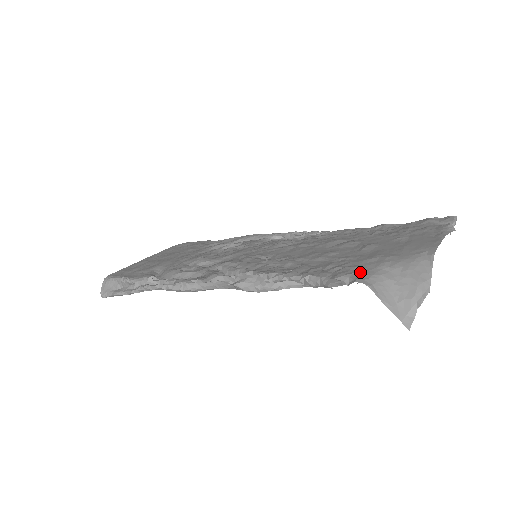
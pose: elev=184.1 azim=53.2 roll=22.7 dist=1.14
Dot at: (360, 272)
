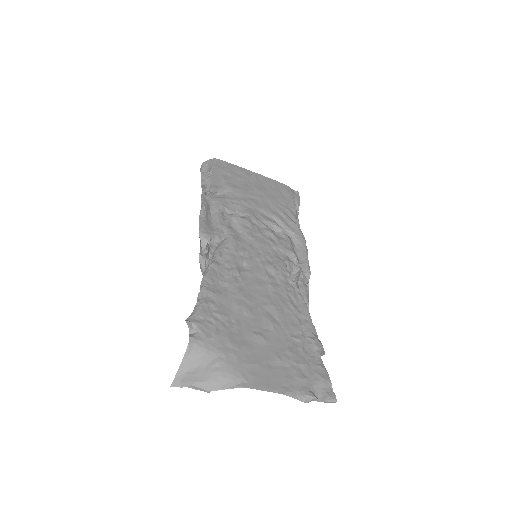
Dot at: (206, 338)
